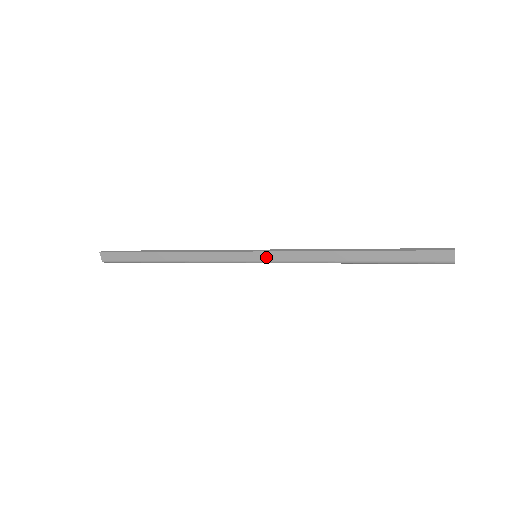
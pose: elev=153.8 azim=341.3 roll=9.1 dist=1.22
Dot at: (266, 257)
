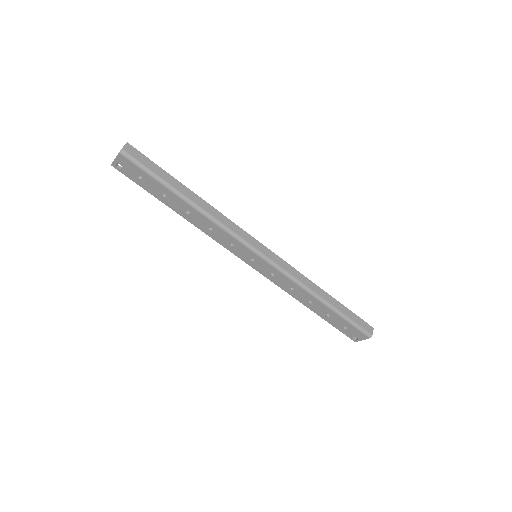
Dot at: (273, 257)
